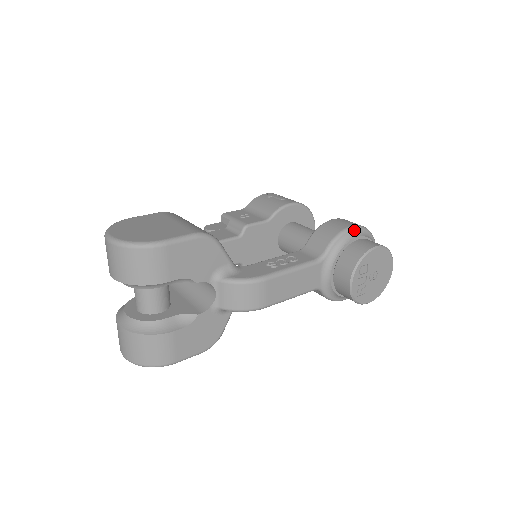
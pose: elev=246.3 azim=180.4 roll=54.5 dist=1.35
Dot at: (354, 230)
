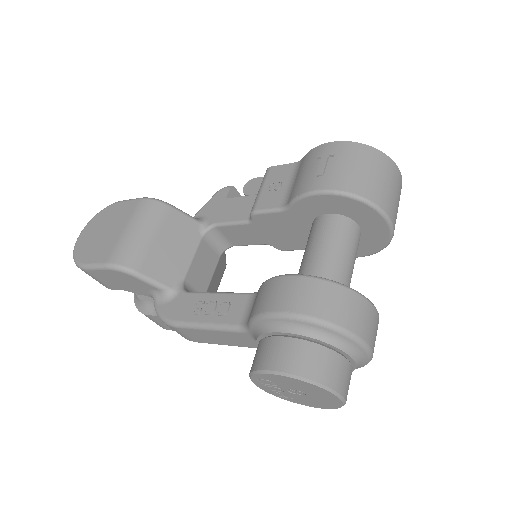
Dot at: (282, 320)
